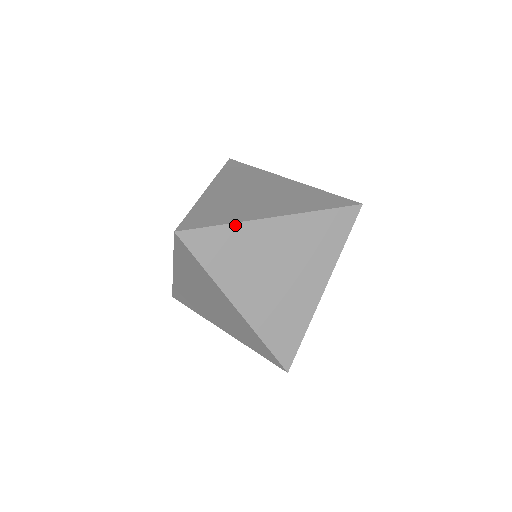
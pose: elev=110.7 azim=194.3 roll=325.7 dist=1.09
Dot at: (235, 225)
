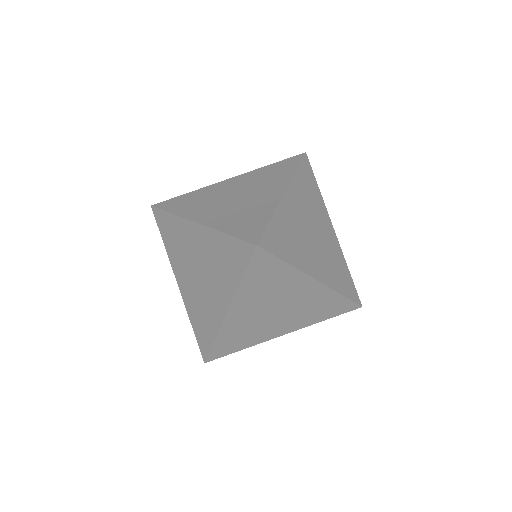
Dot at: (294, 269)
